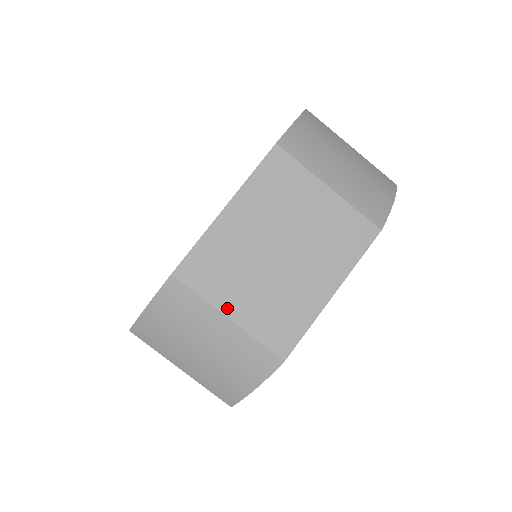
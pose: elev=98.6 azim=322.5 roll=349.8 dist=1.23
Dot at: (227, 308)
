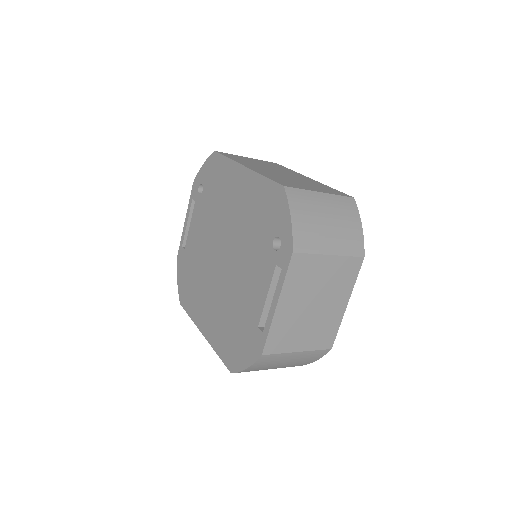
Dot at: (296, 349)
